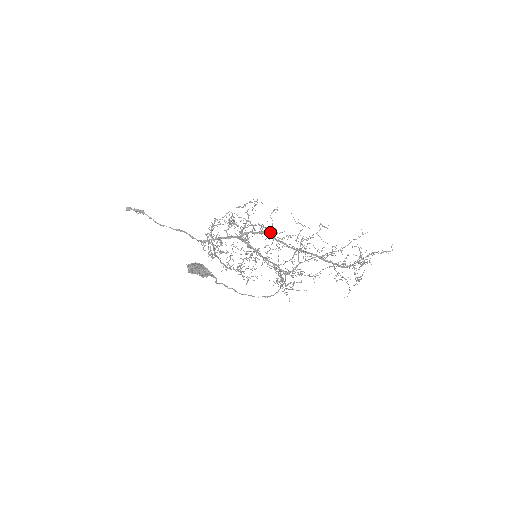
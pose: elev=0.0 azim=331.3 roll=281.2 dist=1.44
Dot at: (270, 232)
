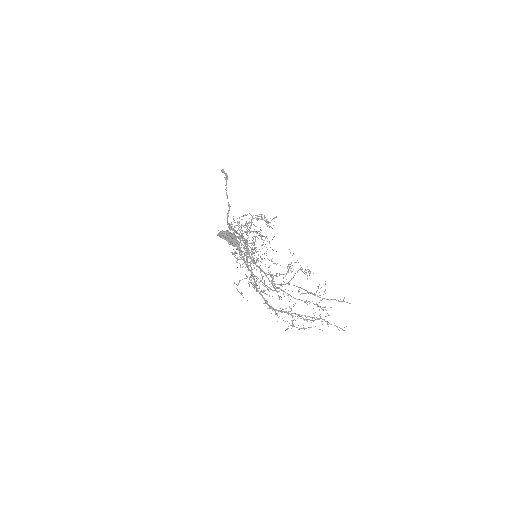
Dot at: occluded
